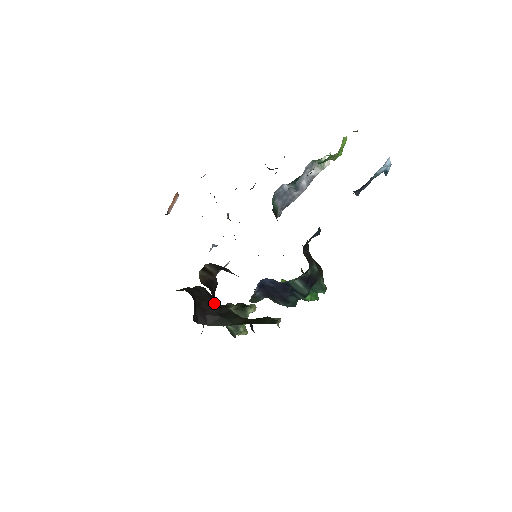
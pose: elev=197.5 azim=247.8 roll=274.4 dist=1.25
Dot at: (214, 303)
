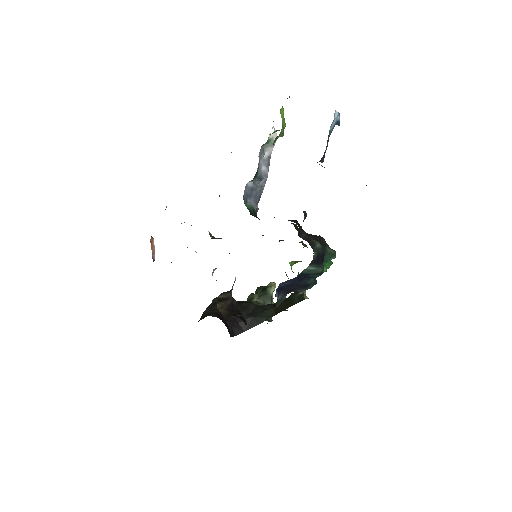
Dot at: (244, 320)
